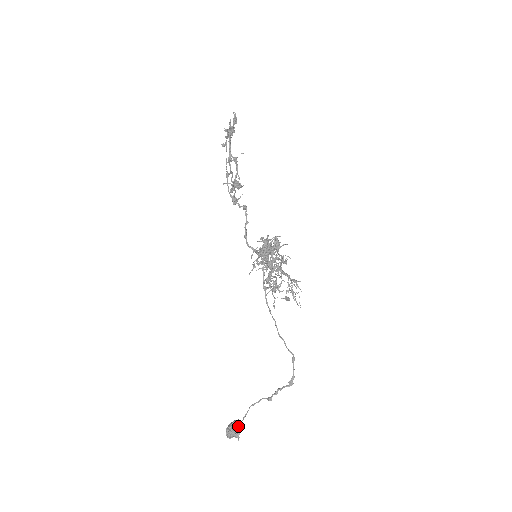
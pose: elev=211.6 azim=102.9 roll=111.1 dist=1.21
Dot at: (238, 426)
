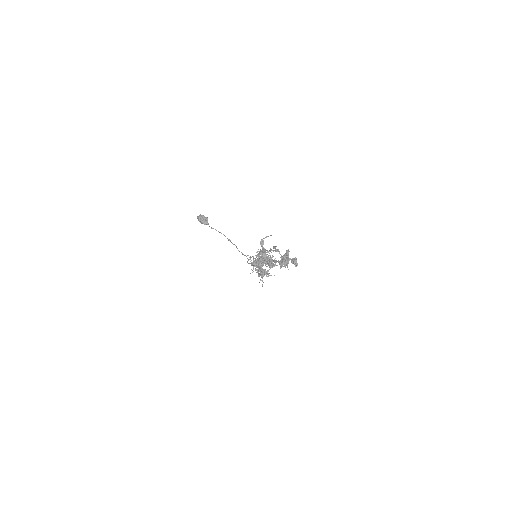
Dot at: occluded
